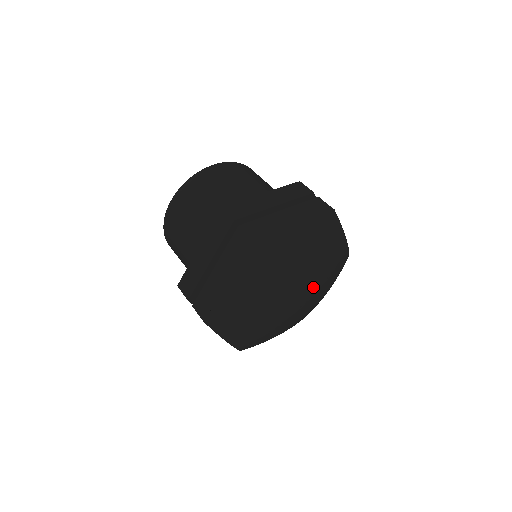
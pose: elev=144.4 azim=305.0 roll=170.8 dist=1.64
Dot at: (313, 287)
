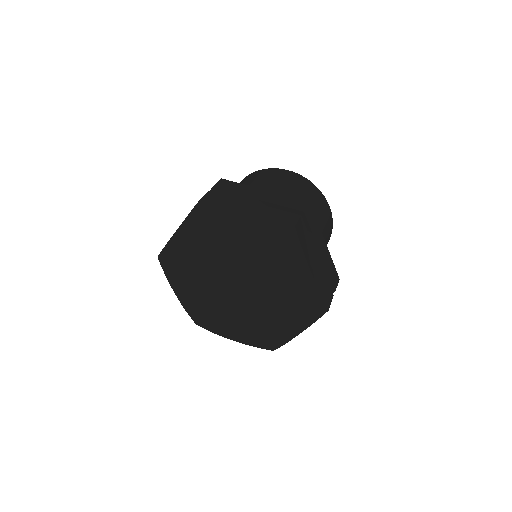
Dot at: (258, 301)
